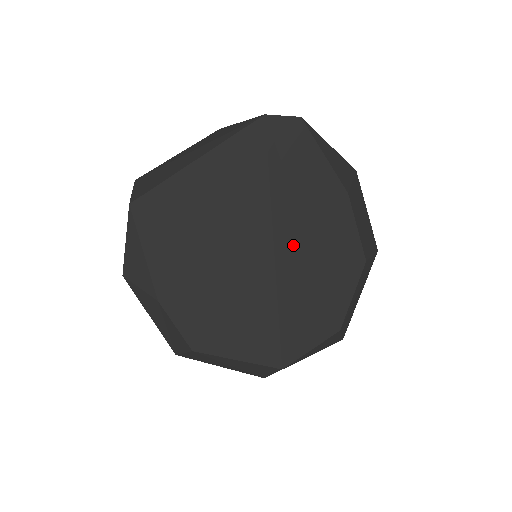
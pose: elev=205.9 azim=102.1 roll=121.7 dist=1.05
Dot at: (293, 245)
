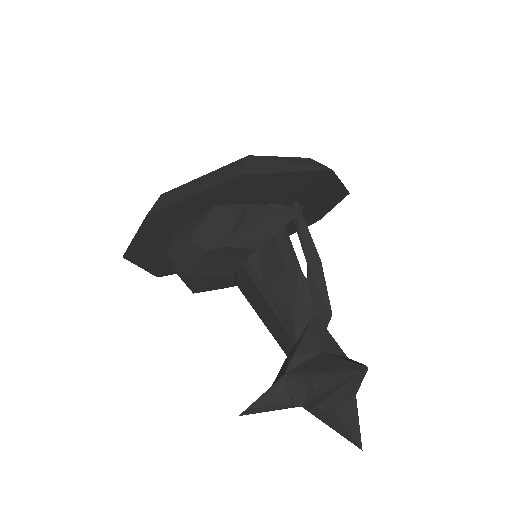
Dot at: occluded
